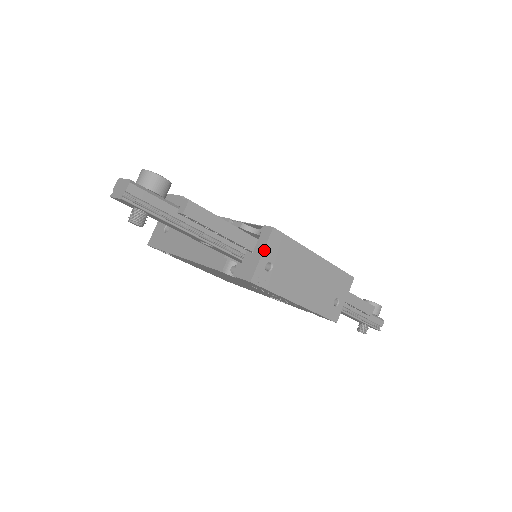
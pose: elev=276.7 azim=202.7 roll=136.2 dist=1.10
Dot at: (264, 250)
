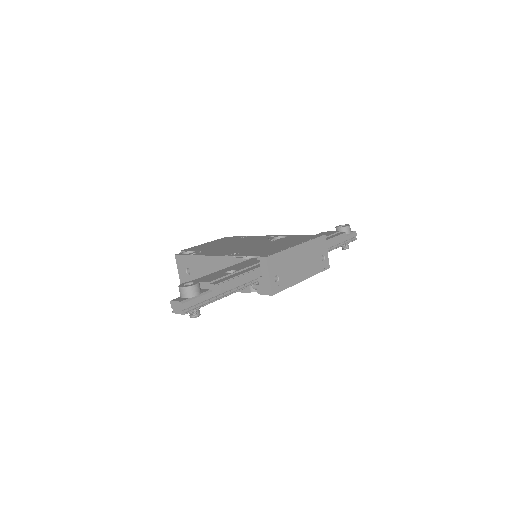
Dot at: (269, 273)
